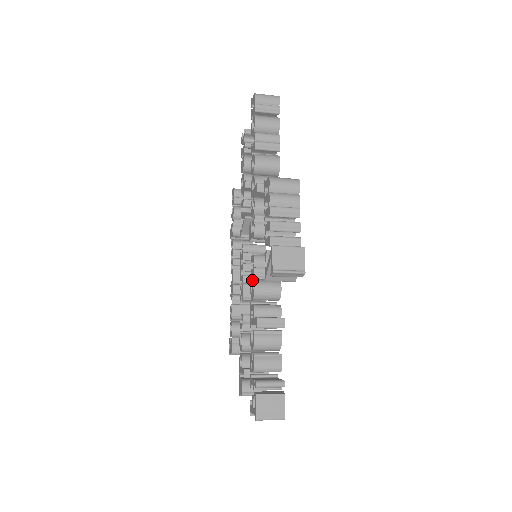
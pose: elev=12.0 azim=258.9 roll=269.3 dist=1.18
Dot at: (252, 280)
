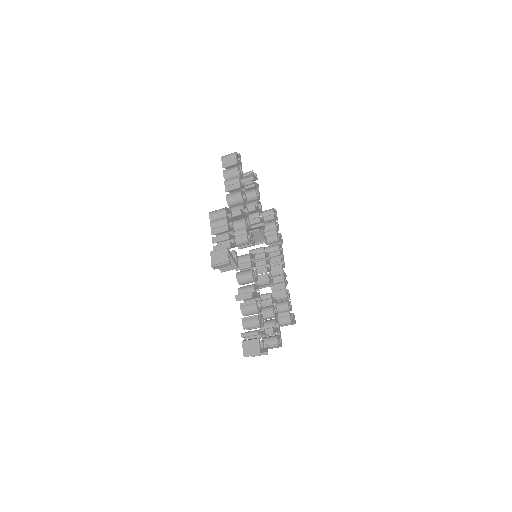
Dot at: occluded
